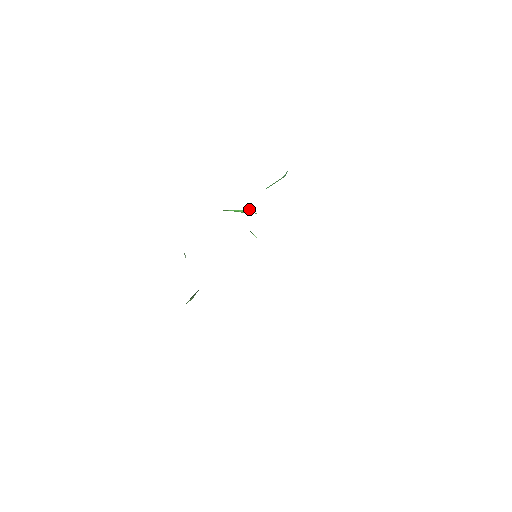
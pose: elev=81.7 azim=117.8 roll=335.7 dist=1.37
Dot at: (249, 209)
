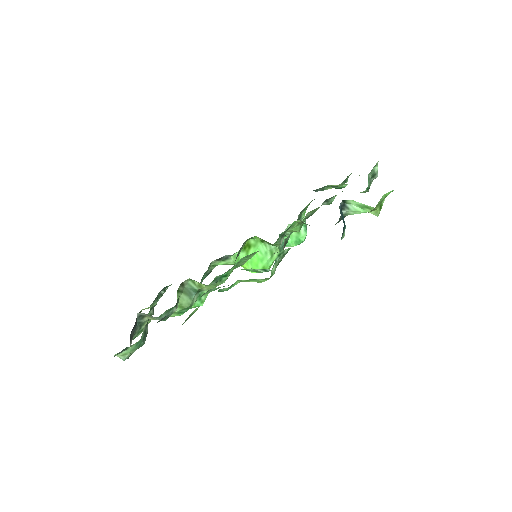
Dot at: (262, 243)
